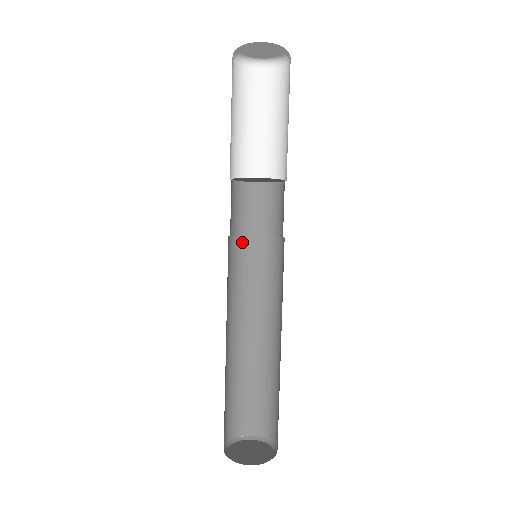
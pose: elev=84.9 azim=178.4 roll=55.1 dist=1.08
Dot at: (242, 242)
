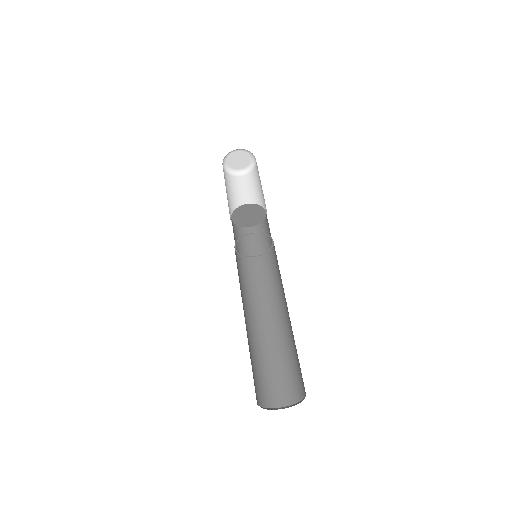
Dot at: (235, 253)
